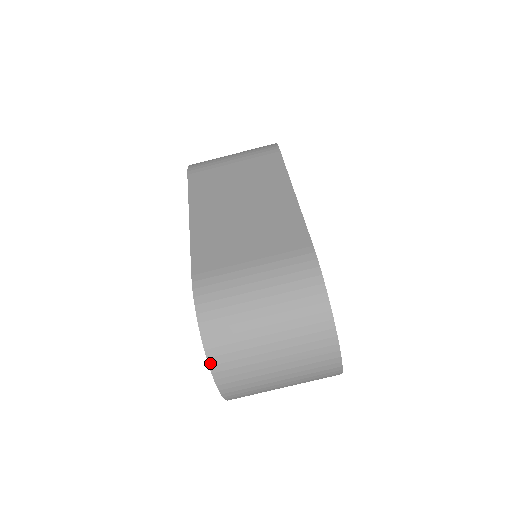
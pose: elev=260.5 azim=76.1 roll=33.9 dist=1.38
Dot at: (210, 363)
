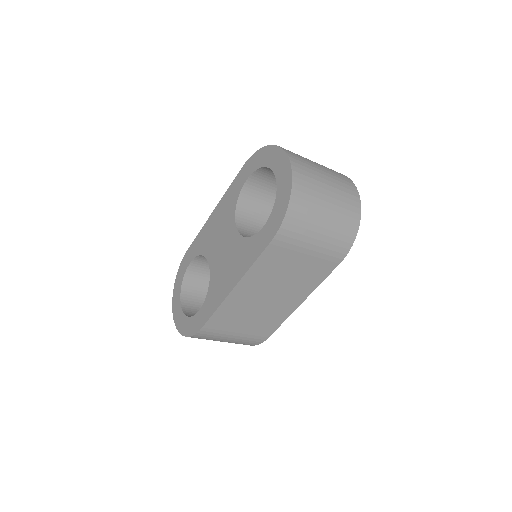
Dot at: (178, 330)
